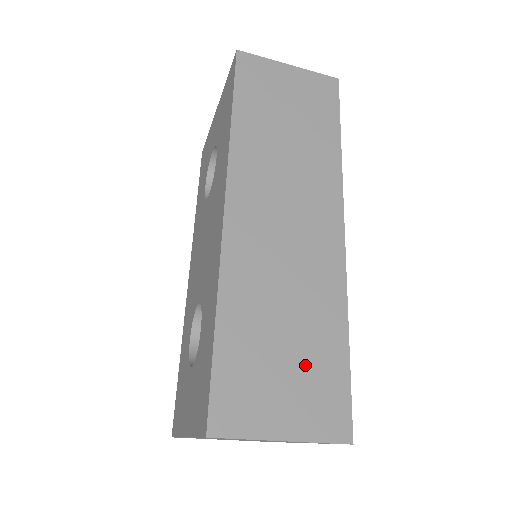
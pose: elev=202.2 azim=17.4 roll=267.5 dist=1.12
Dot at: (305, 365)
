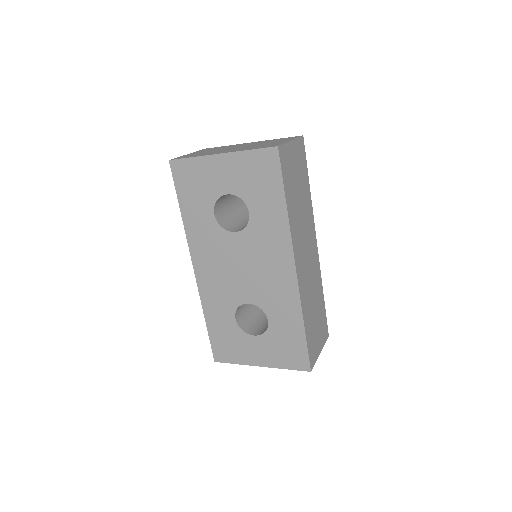
Dot at: (319, 320)
